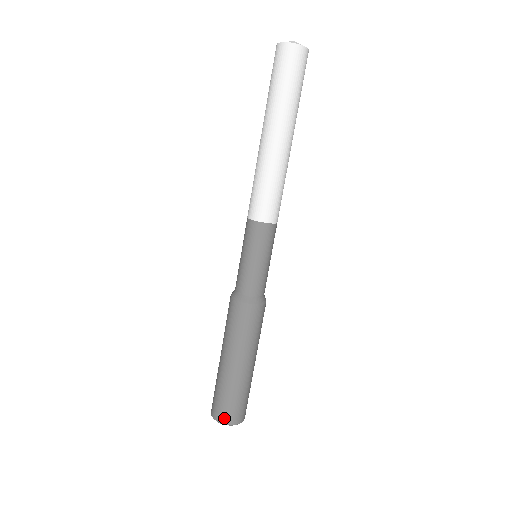
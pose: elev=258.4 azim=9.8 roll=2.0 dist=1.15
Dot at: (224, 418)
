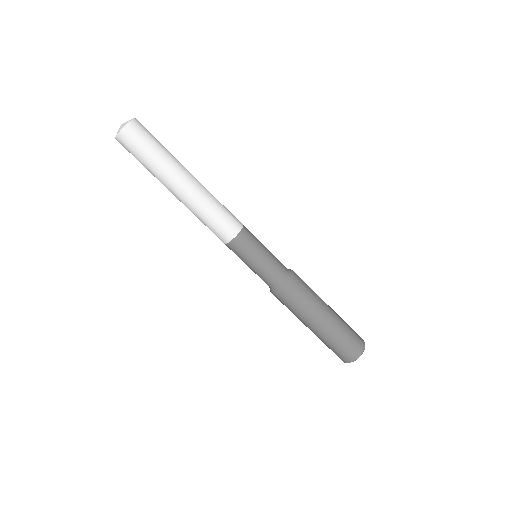
Dot at: (357, 352)
